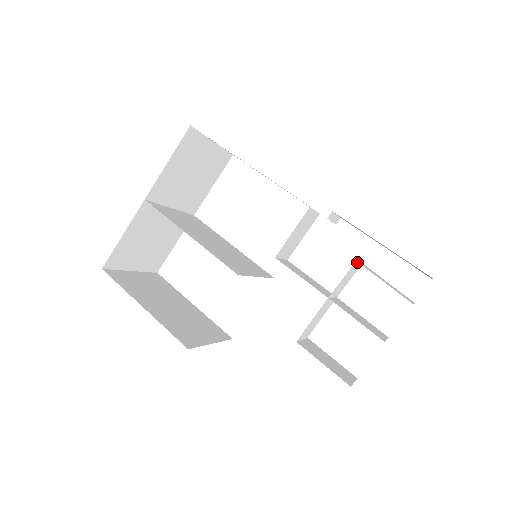
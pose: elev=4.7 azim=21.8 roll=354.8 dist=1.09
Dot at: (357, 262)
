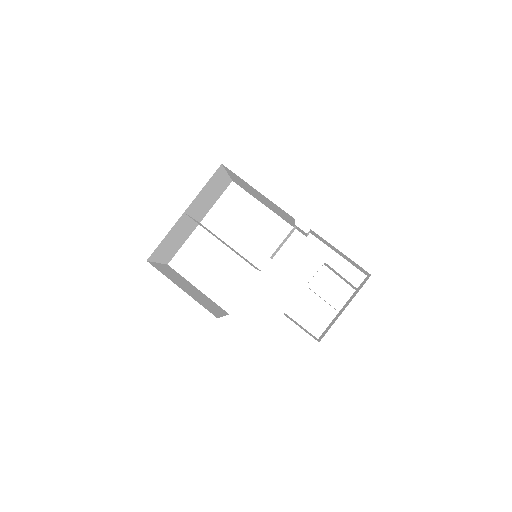
Dot at: occluded
